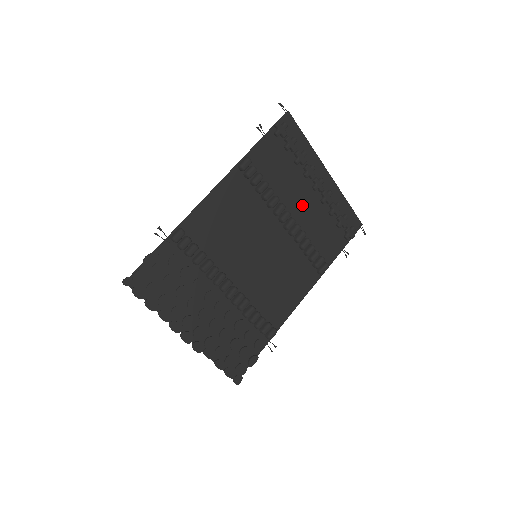
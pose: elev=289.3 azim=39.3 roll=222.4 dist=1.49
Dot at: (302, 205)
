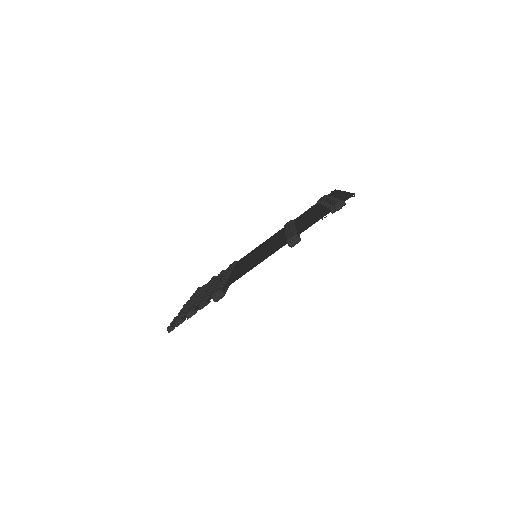
Dot at: (308, 217)
